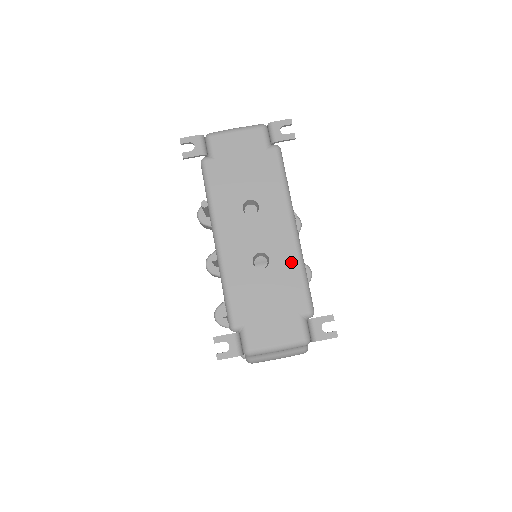
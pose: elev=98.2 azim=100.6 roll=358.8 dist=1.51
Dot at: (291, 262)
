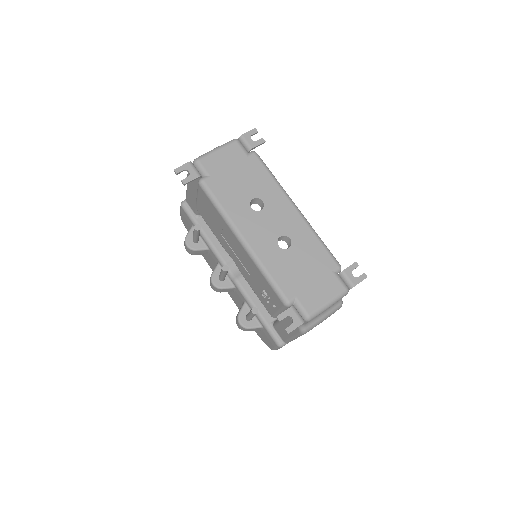
Dot at: (307, 235)
